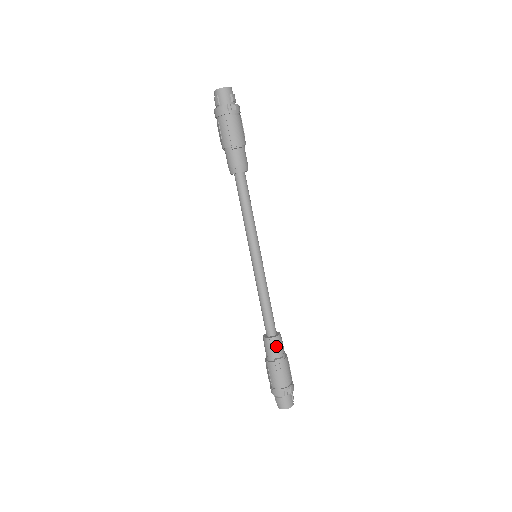
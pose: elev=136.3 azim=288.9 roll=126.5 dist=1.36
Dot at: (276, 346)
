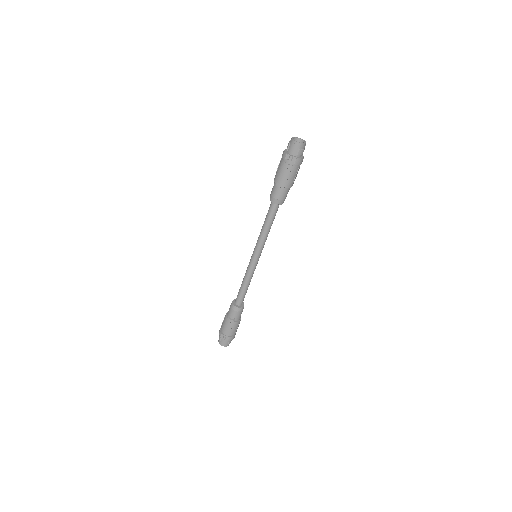
Dot at: (234, 312)
